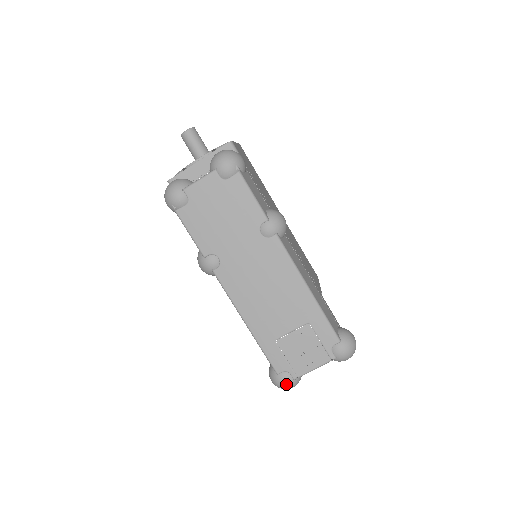
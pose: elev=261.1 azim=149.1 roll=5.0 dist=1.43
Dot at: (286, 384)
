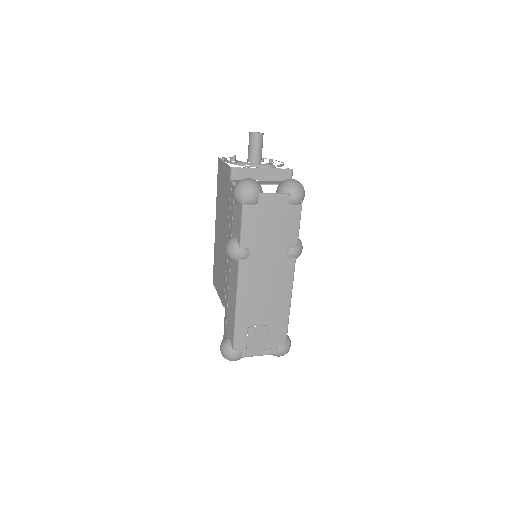
Dot at: (234, 358)
